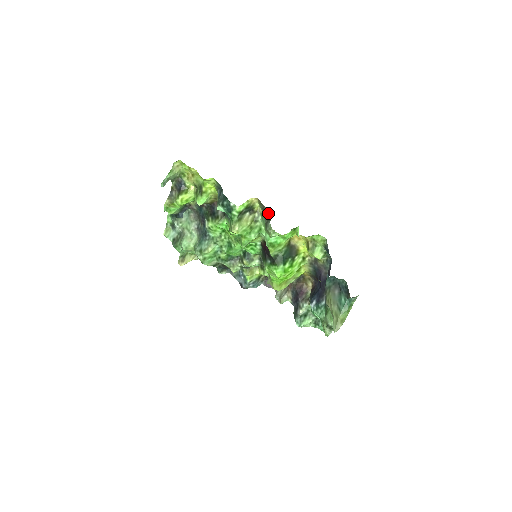
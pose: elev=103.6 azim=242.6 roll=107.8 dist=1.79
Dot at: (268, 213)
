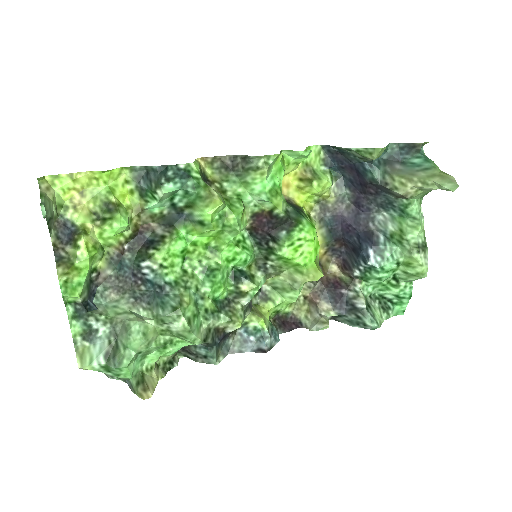
Dot at: (233, 161)
